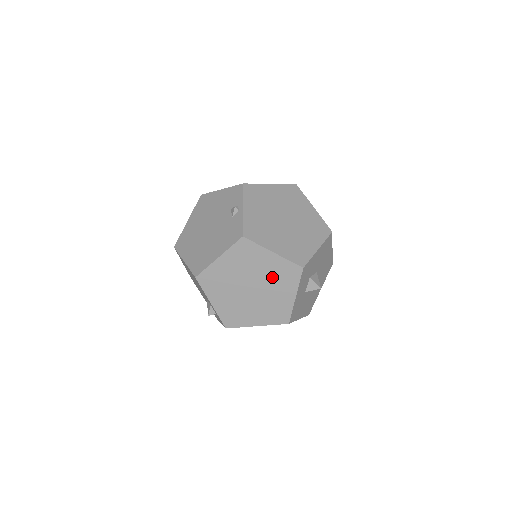
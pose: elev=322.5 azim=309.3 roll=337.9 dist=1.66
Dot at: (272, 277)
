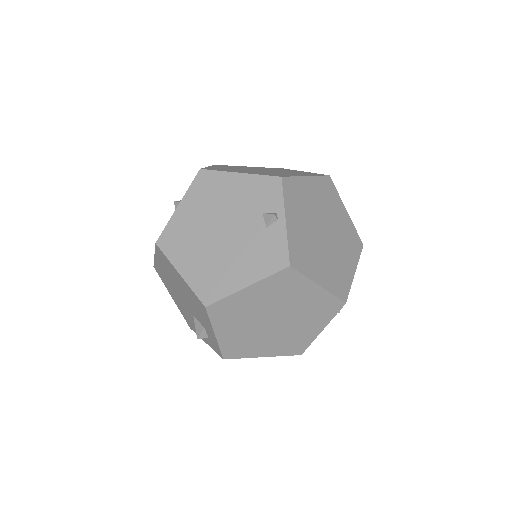
Dot at: (305, 311)
